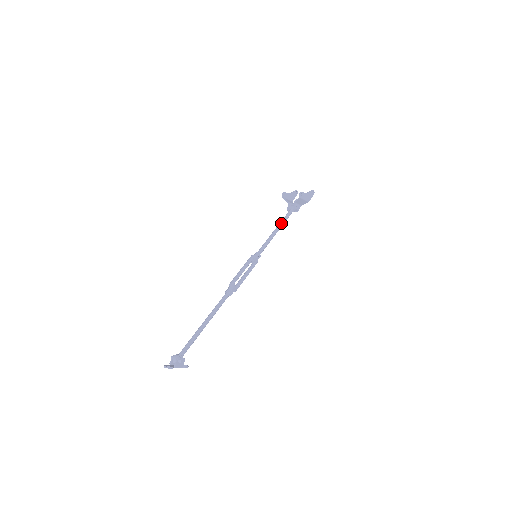
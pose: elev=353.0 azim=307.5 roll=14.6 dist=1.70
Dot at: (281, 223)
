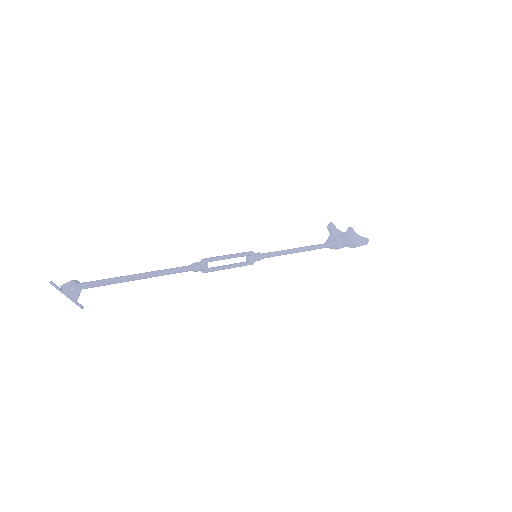
Dot at: (309, 246)
